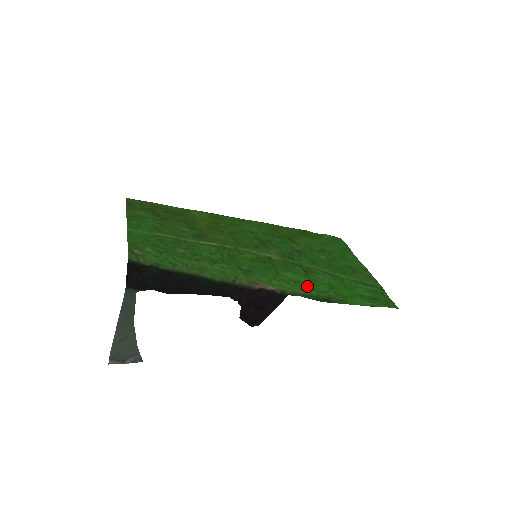
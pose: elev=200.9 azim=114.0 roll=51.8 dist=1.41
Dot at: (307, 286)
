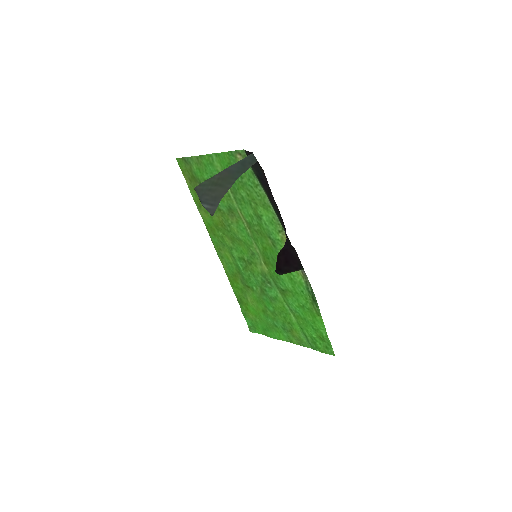
Dot at: (297, 288)
